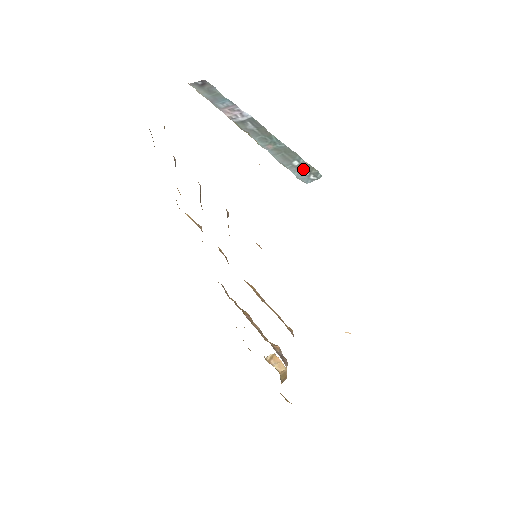
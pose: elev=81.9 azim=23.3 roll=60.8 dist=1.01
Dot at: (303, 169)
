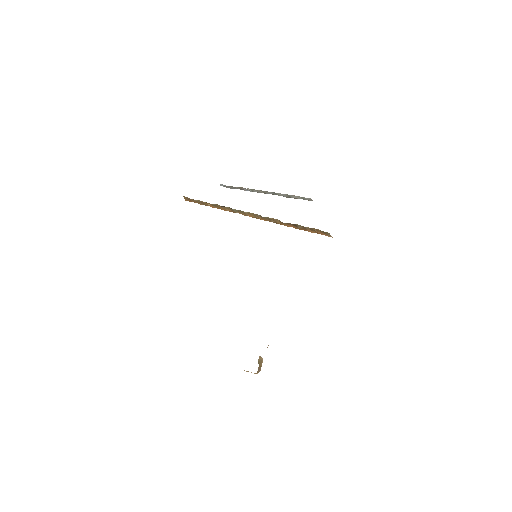
Dot at: (303, 197)
